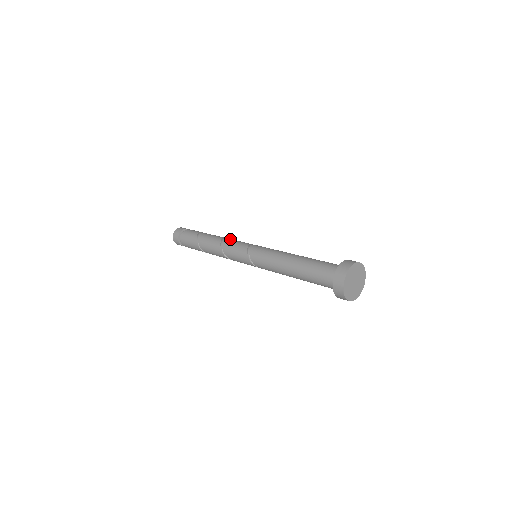
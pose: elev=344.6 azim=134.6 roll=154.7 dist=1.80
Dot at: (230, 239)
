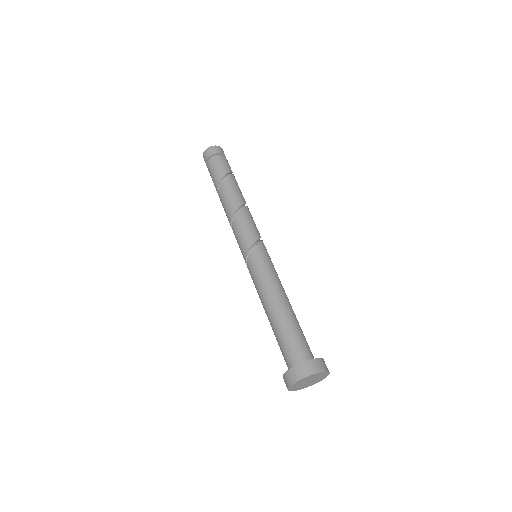
Dot at: (248, 214)
